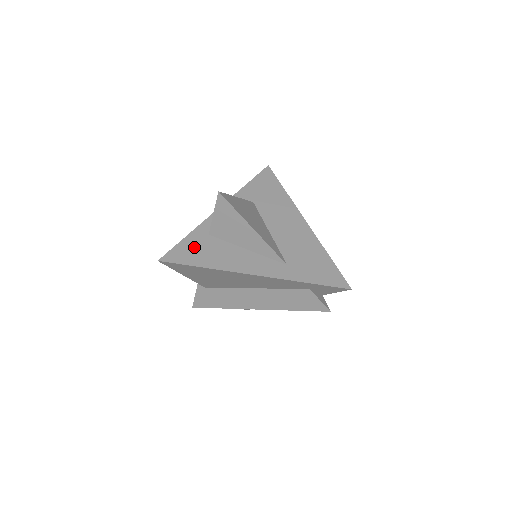
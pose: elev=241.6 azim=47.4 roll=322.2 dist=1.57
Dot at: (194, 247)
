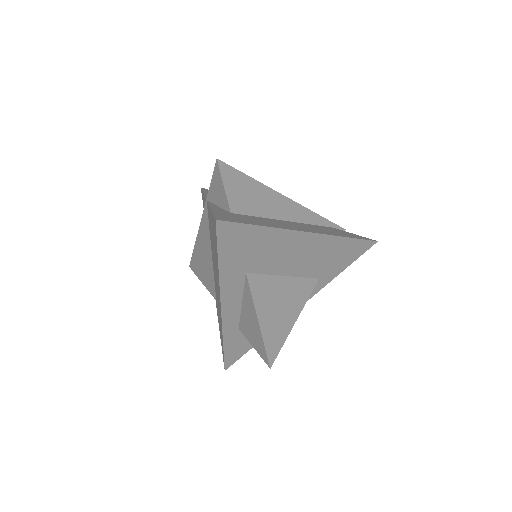
Dot at: (239, 344)
